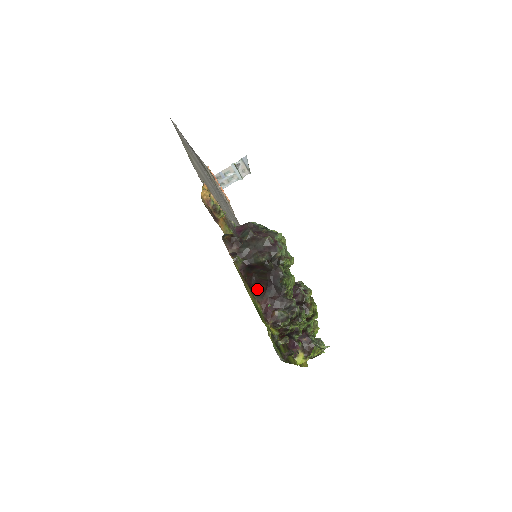
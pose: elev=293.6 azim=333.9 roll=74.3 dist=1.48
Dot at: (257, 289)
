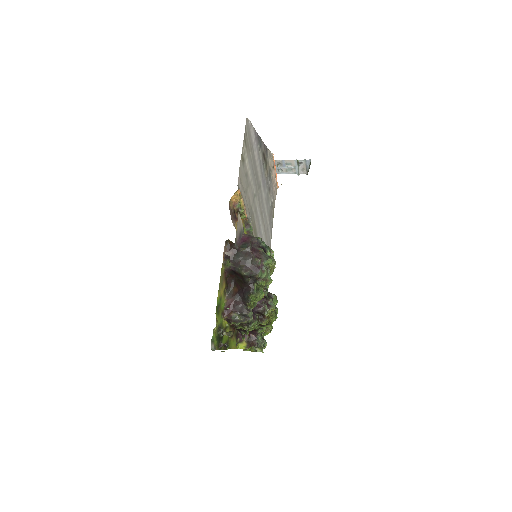
Dot at: (232, 288)
